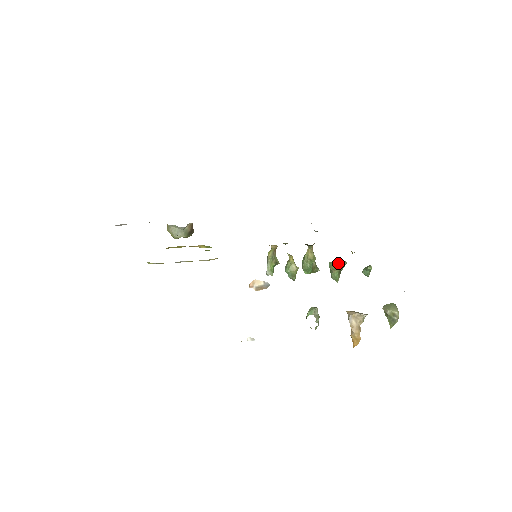
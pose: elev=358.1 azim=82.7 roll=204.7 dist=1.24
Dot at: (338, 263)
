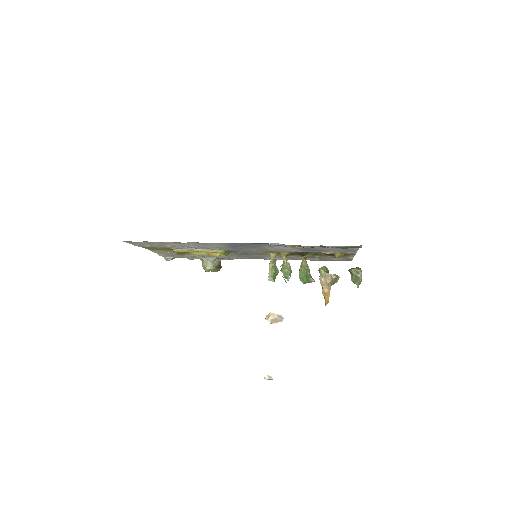
Dot at: (326, 267)
